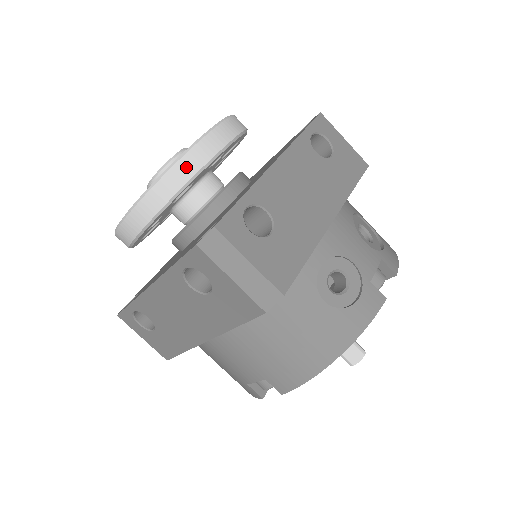
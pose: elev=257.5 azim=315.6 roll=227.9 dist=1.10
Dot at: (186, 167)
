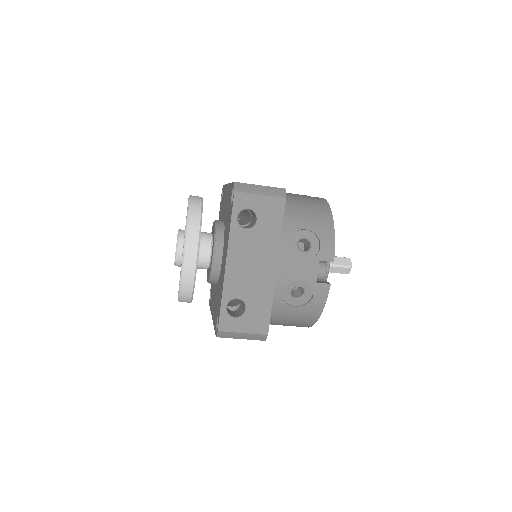
Dot at: (187, 285)
